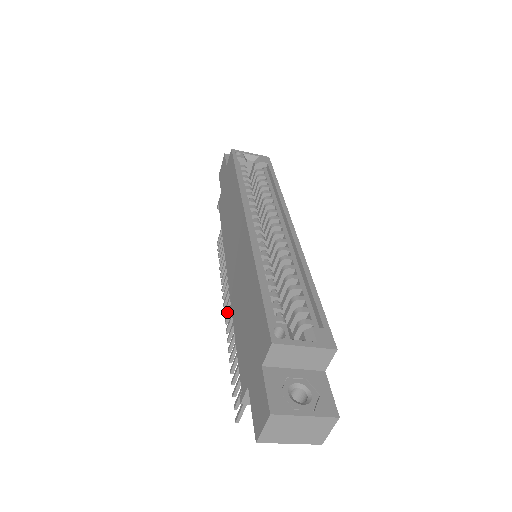
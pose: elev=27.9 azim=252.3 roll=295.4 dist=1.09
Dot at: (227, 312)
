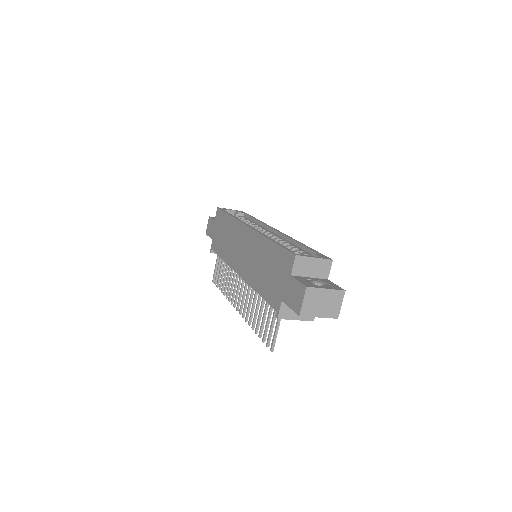
Dot at: occluded
